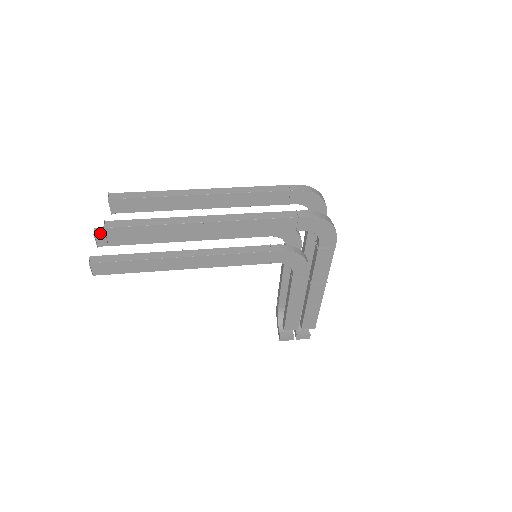
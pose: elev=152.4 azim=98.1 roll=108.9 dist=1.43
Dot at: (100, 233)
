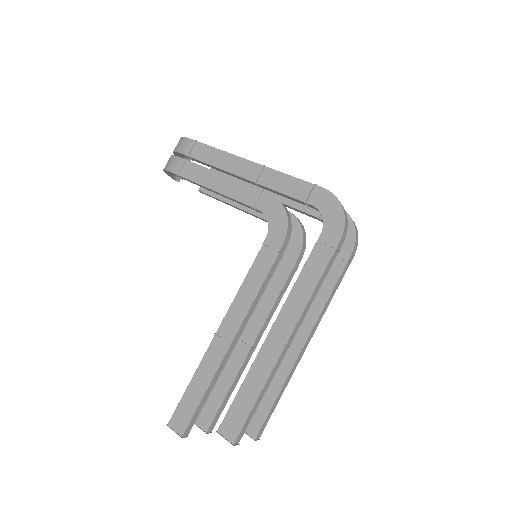
Dot at: occluded
